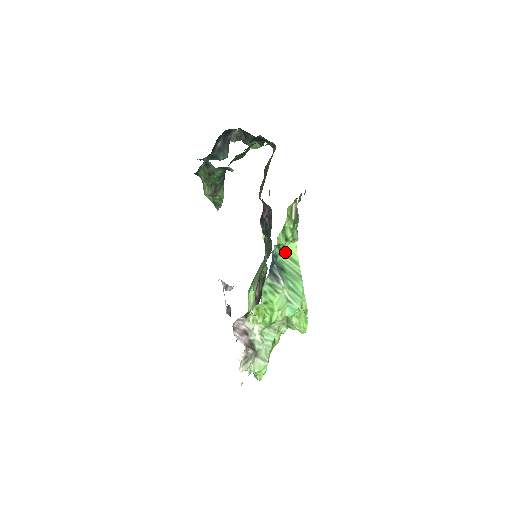
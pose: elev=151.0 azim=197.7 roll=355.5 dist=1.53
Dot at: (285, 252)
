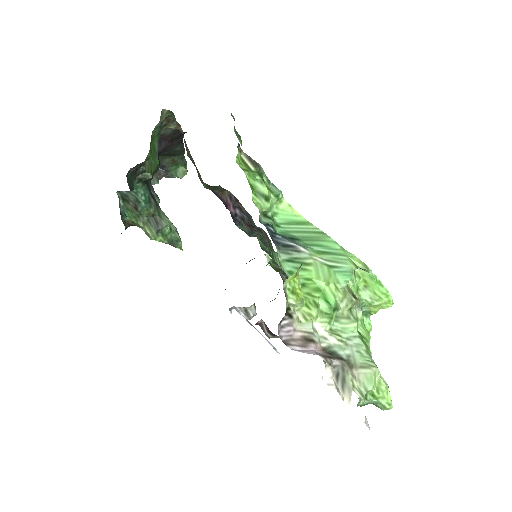
Dot at: (281, 220)
